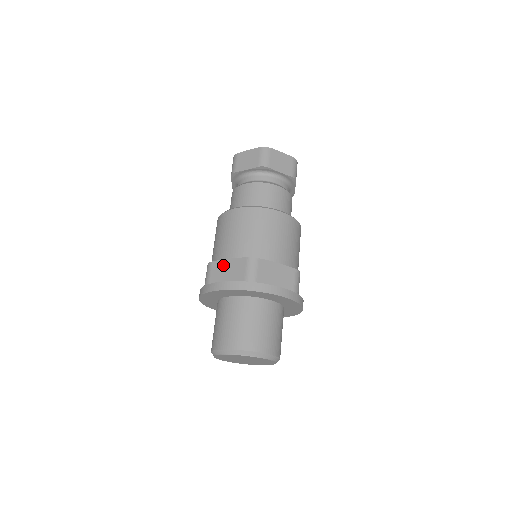
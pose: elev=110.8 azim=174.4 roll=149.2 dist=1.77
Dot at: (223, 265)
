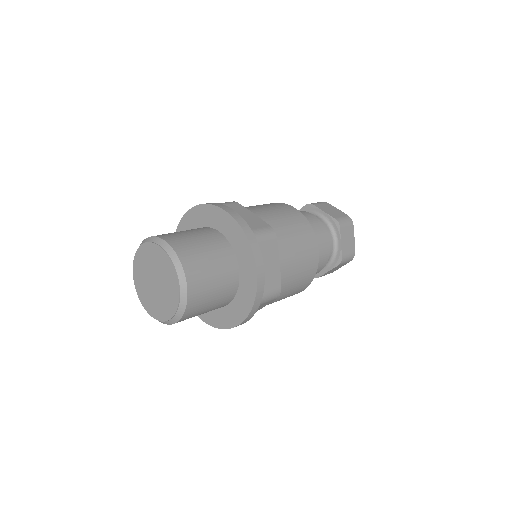
Dot at: occluded
